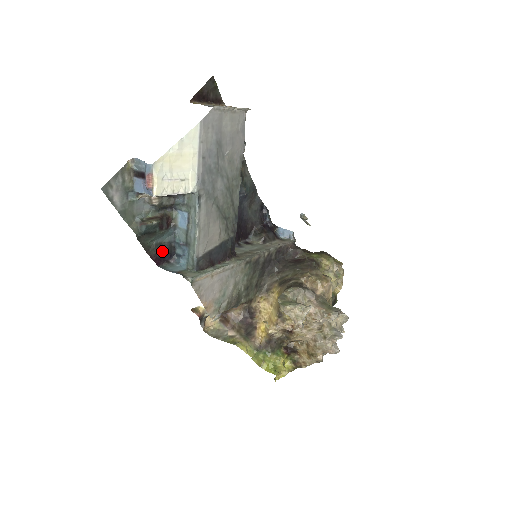
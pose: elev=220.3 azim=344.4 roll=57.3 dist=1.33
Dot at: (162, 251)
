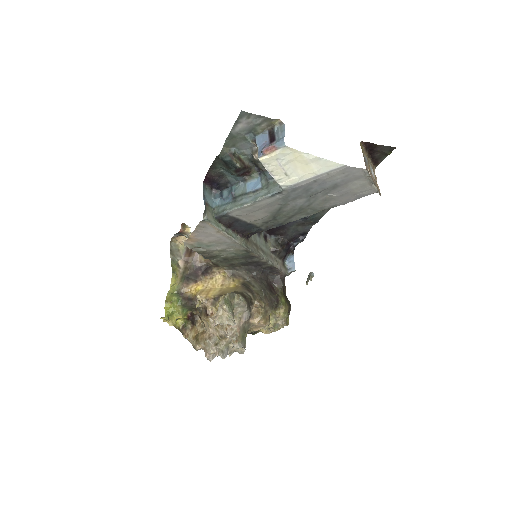
Dot at: (218, 179)
